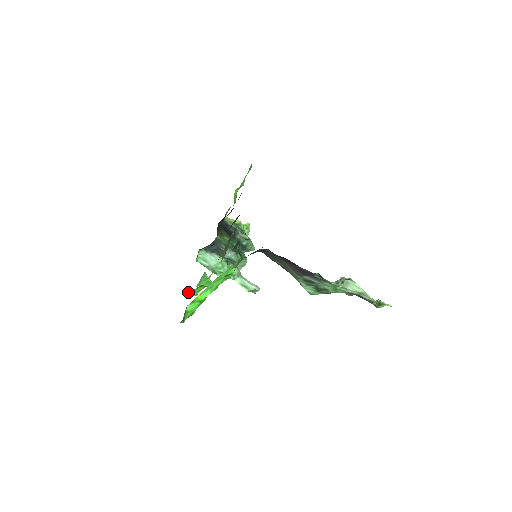
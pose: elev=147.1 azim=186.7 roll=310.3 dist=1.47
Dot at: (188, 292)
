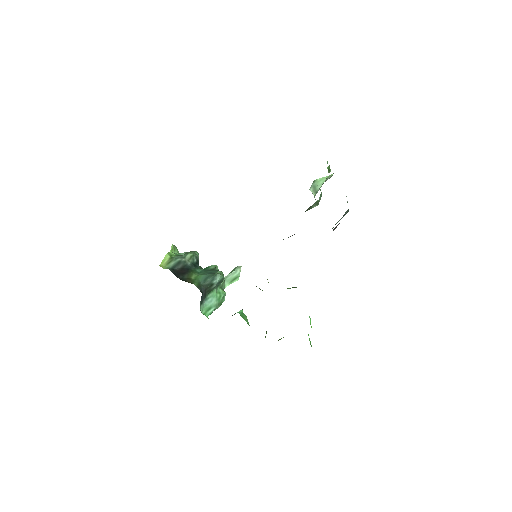
Dot at: occluded
